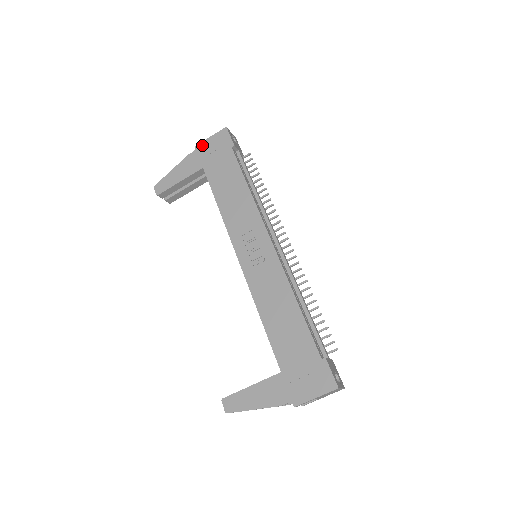
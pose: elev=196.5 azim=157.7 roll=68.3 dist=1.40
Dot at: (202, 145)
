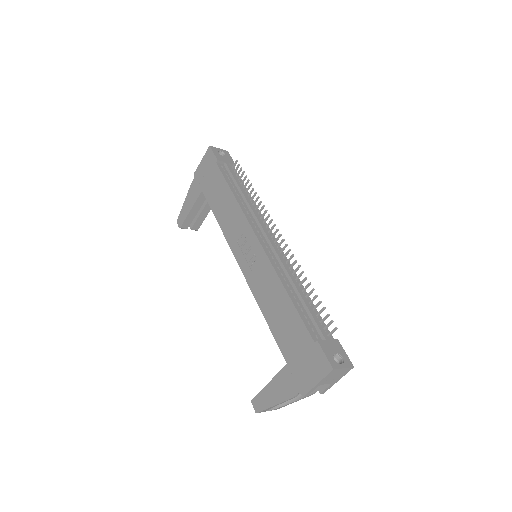
Dot at: (198, 170)
